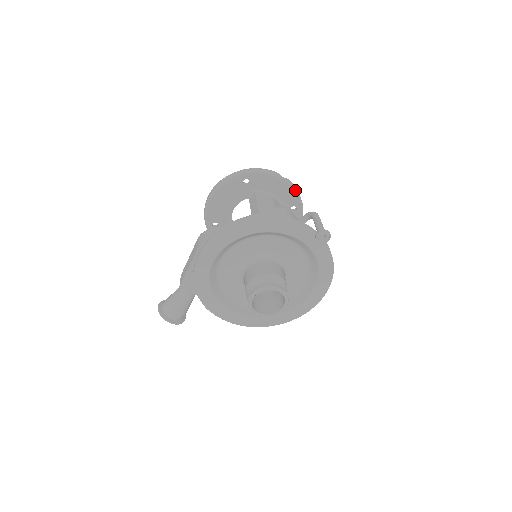
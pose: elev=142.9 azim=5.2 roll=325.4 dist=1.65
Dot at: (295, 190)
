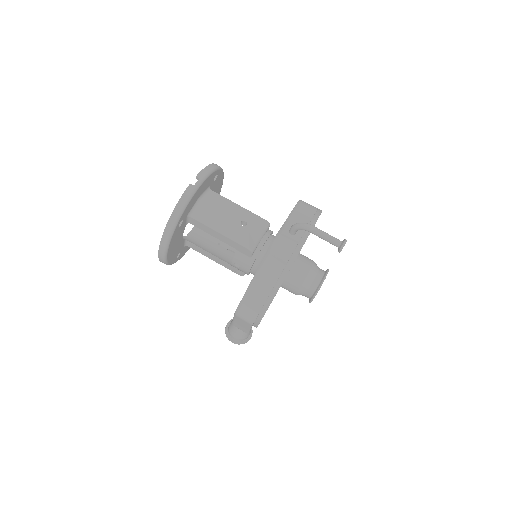
Dot at: (210, 173)
